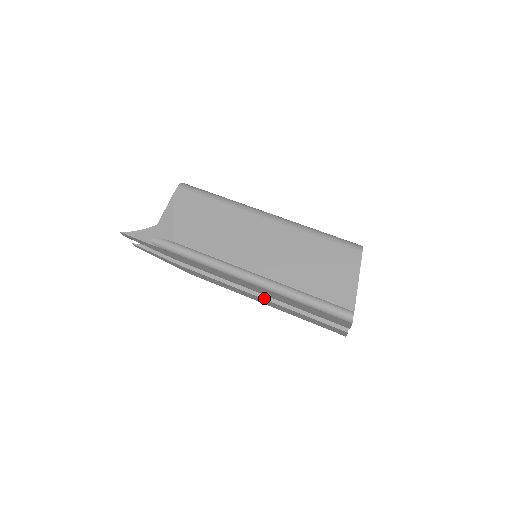
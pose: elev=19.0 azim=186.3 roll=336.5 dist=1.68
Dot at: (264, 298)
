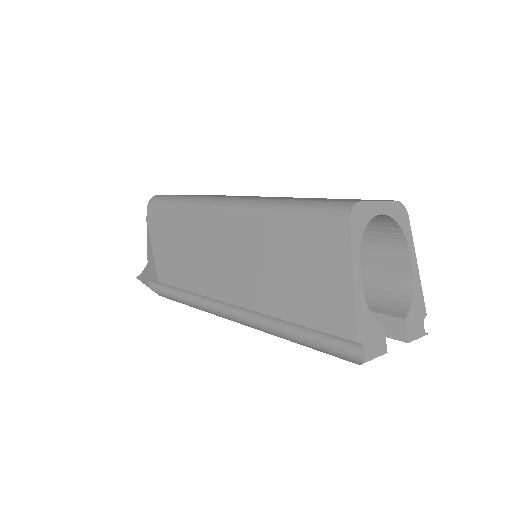
Dot at: occluded
